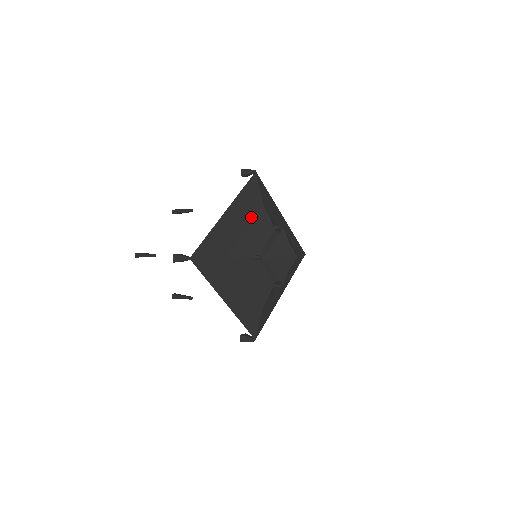
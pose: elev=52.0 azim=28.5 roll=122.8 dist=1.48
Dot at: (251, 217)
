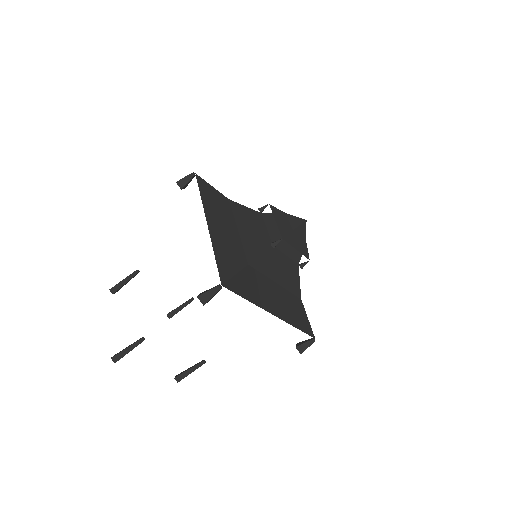
Dot at: (230, 215)
